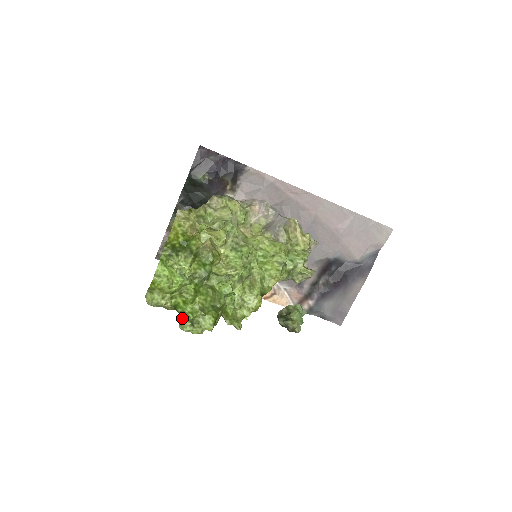
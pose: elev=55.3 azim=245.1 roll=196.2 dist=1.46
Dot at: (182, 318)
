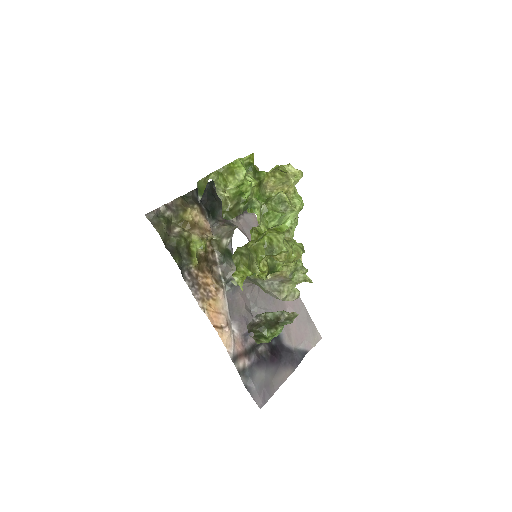
Dot at: (240, 207)
